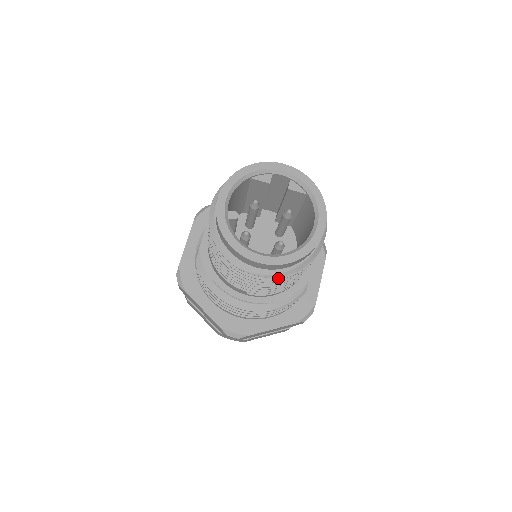
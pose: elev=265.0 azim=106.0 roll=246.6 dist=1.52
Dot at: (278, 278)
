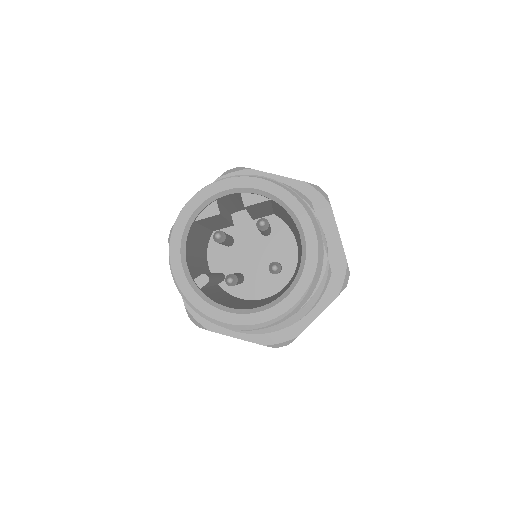
Dot at: occluded
